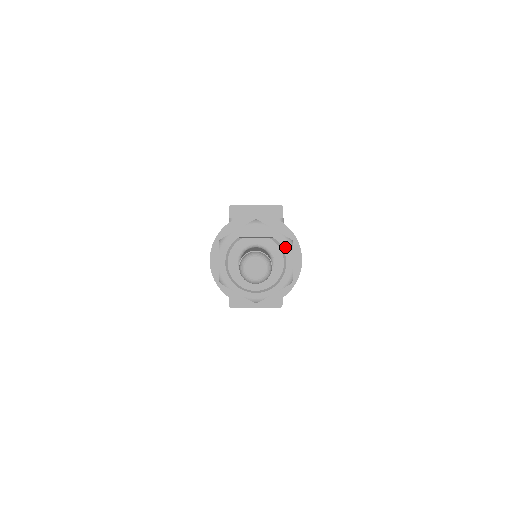
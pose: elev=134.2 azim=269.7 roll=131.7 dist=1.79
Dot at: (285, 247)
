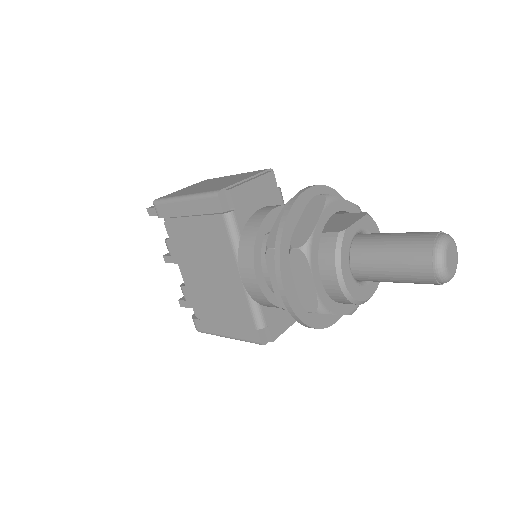
Dot at: occluded
